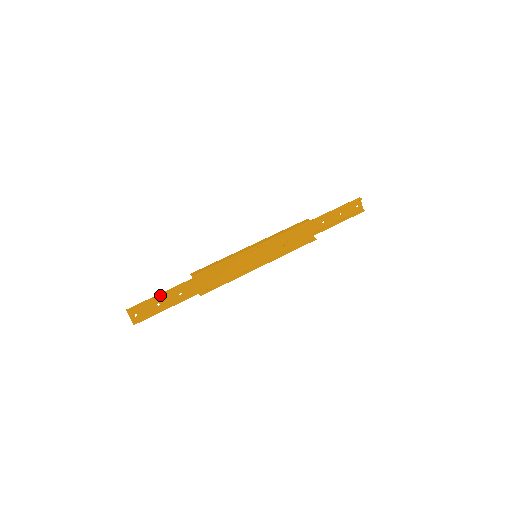
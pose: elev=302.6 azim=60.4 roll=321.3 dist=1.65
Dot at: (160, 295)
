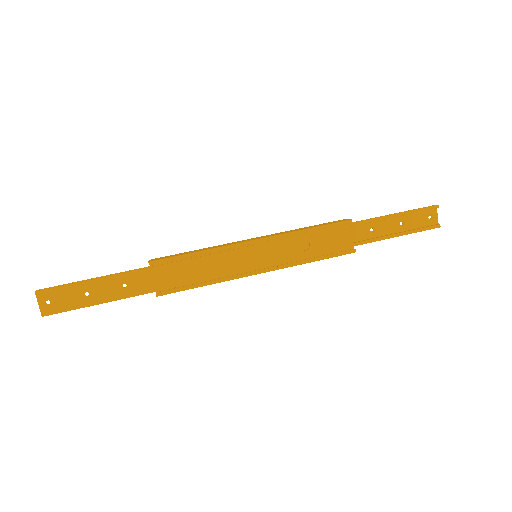
Dot at: (92, 279)
